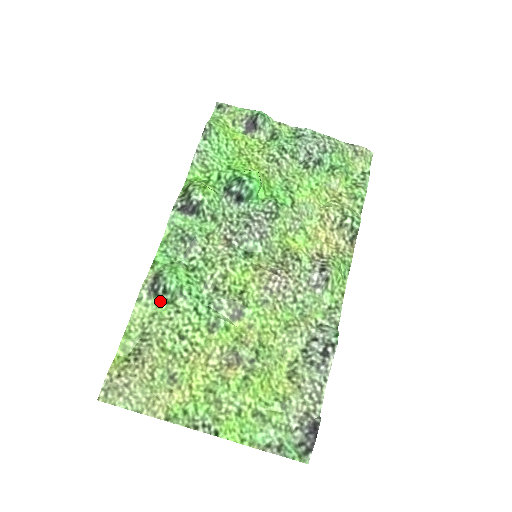
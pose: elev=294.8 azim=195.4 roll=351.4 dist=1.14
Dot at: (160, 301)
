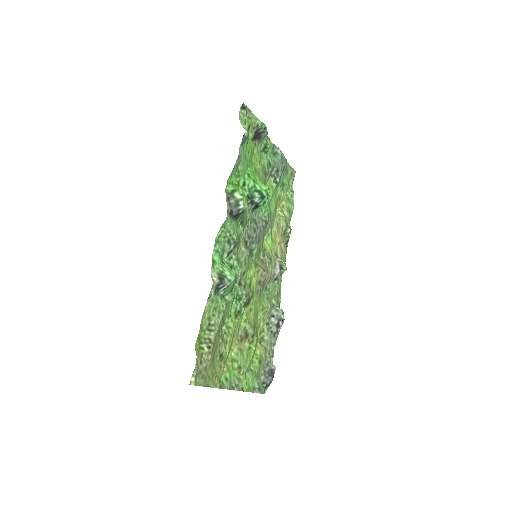
Dot at: (218, 296)
